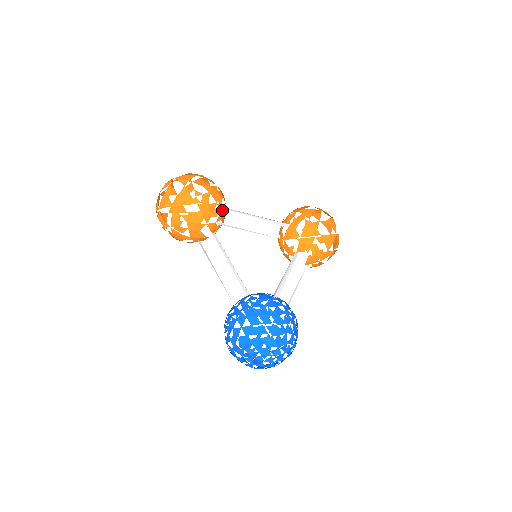
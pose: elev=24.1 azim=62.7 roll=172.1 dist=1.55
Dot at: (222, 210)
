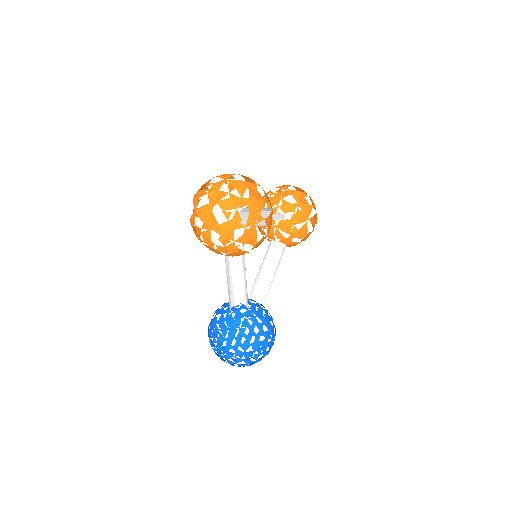
Dot at: occluded
